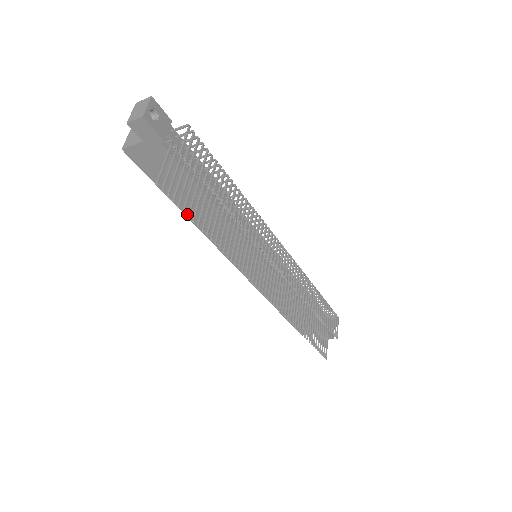
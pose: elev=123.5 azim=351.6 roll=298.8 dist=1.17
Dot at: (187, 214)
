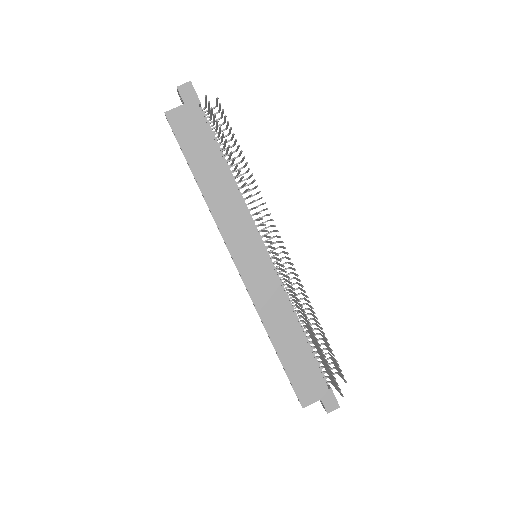
Dot at: (202, 188)
